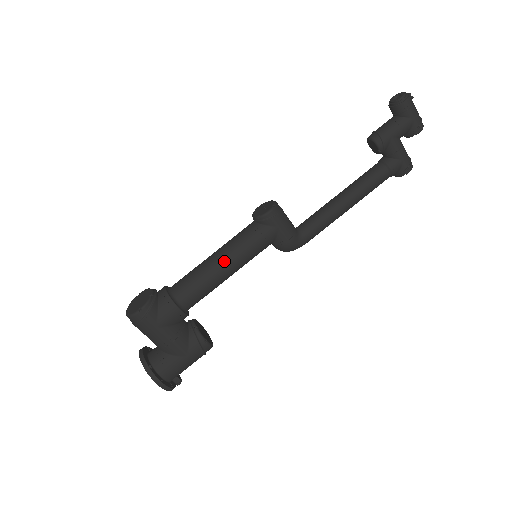
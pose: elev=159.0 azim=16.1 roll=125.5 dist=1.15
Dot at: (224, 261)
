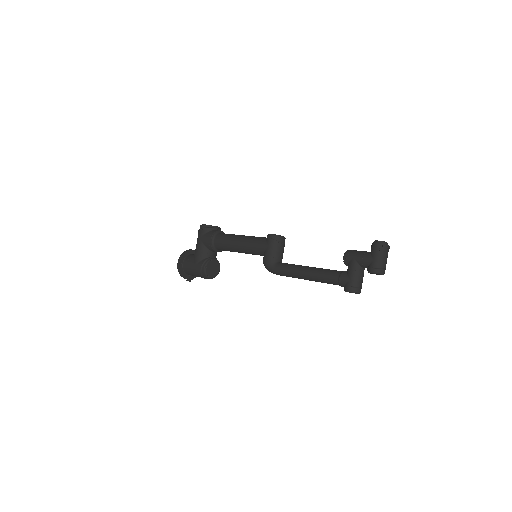
Dot at: (241, 239)
